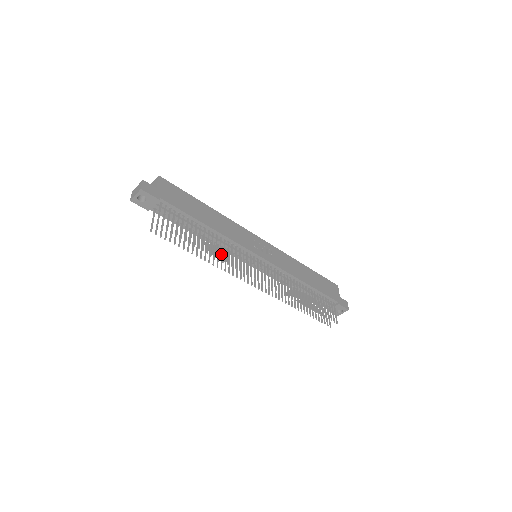
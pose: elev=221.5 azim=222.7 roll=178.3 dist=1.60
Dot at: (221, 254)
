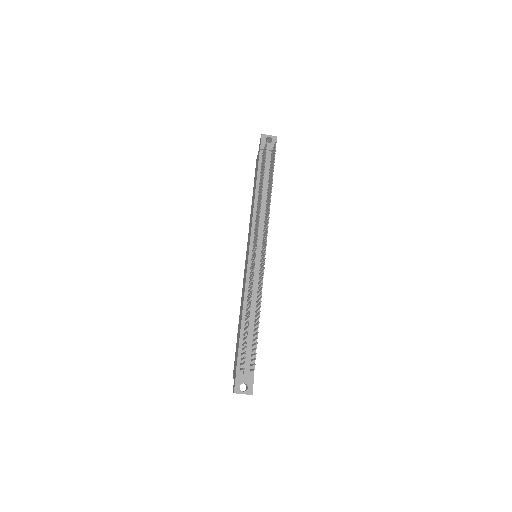
Dot at: (258, 212)
